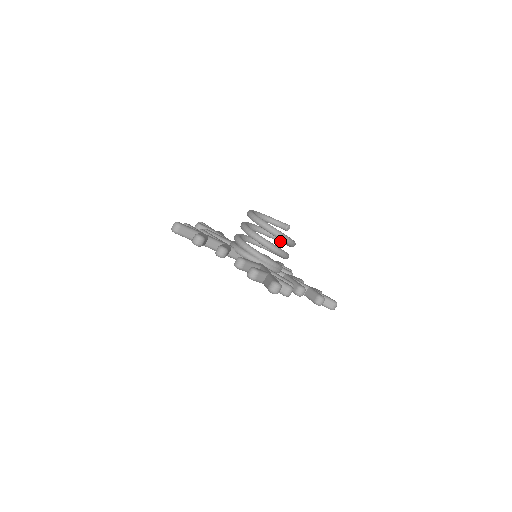
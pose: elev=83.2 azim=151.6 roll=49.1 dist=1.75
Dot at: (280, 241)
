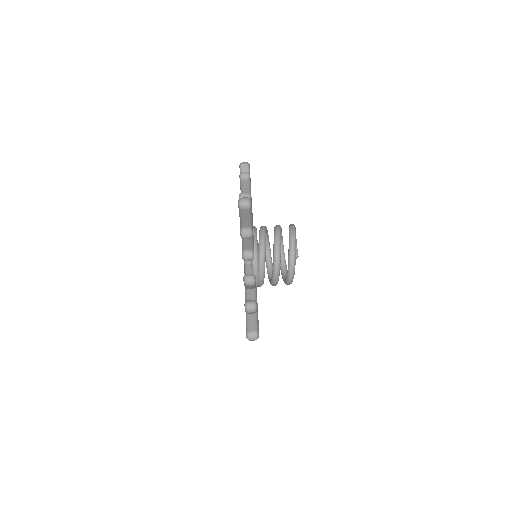
Dot at: occluded
